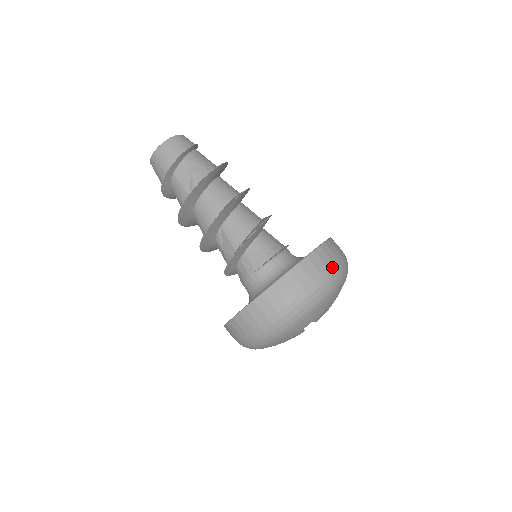
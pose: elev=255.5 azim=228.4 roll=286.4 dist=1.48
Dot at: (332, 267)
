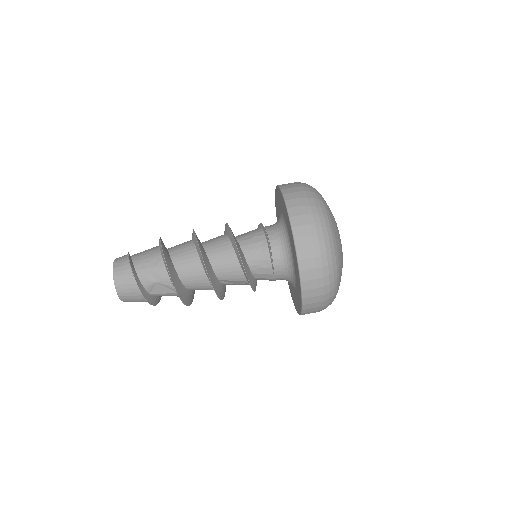
Dot at: (316, 229)
